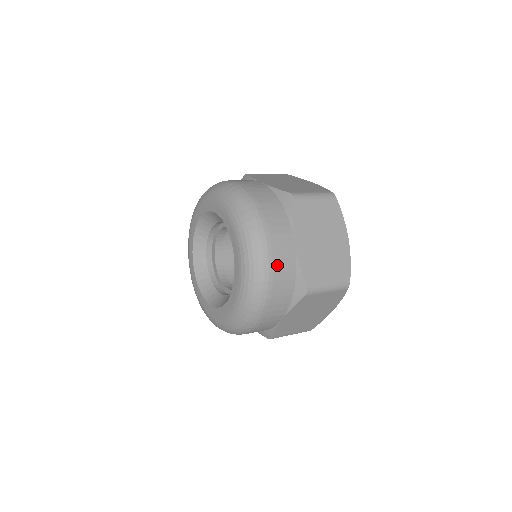
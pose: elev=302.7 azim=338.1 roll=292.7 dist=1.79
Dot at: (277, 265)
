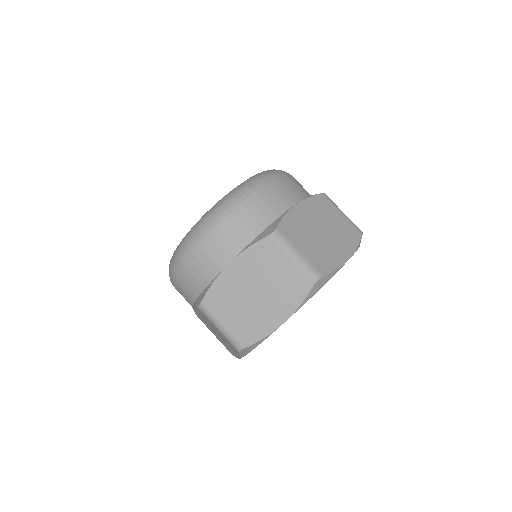
Dot at: (267, 195)
